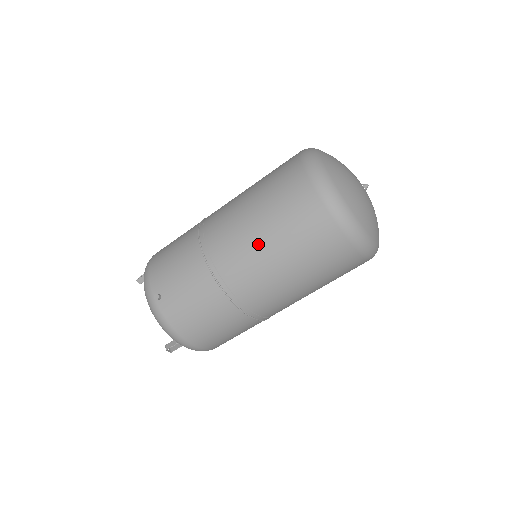
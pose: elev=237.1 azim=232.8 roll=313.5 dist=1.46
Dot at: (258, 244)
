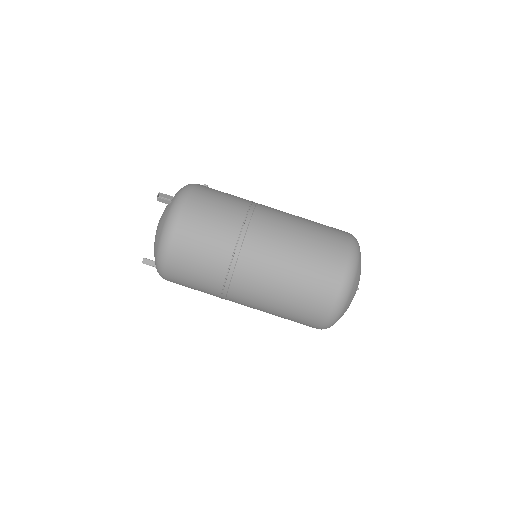
Dot at: occluded
